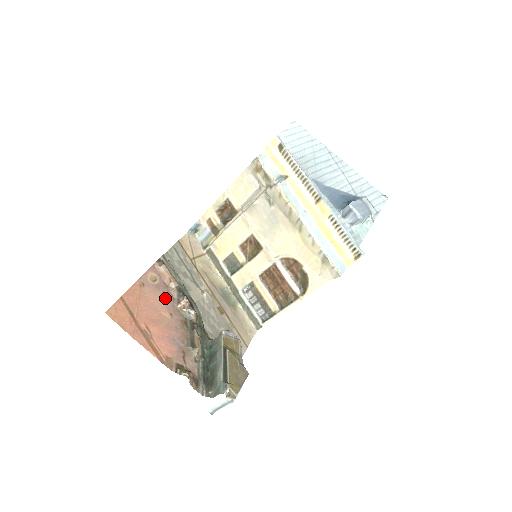
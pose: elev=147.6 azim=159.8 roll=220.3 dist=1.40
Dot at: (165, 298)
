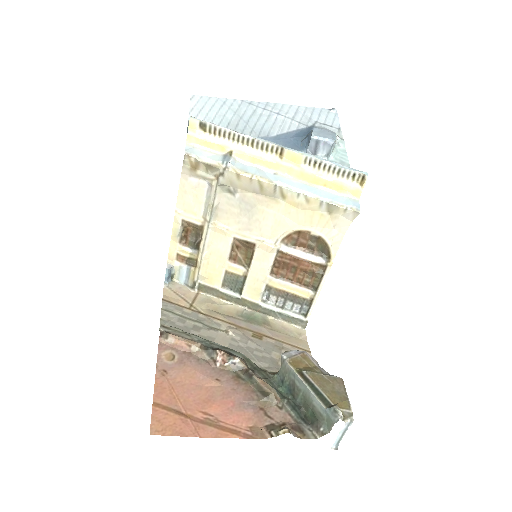
Dot at: (198, 368)
